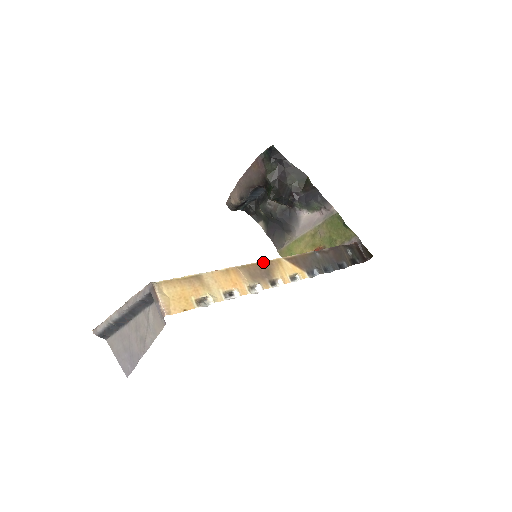
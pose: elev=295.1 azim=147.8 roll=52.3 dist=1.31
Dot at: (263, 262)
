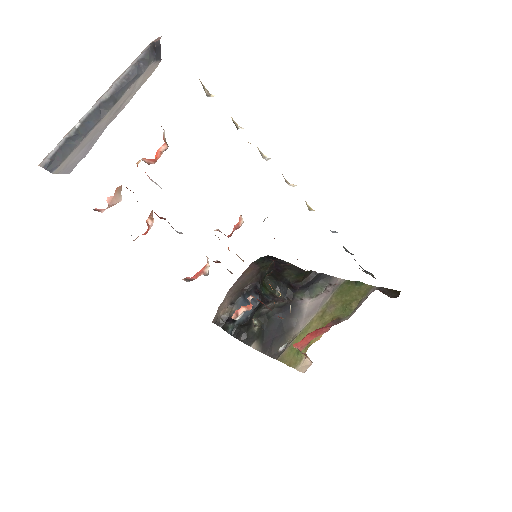
Dot at: occluded
